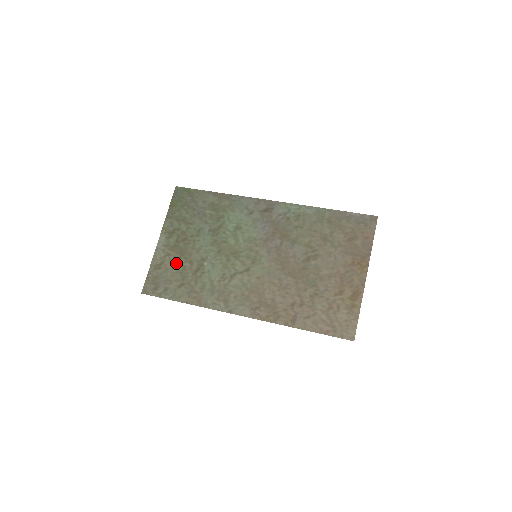
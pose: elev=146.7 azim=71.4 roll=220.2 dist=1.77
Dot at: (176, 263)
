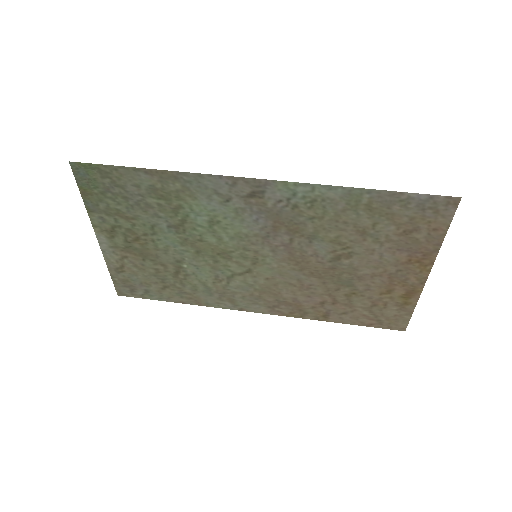
Dot at: (142, 266)
